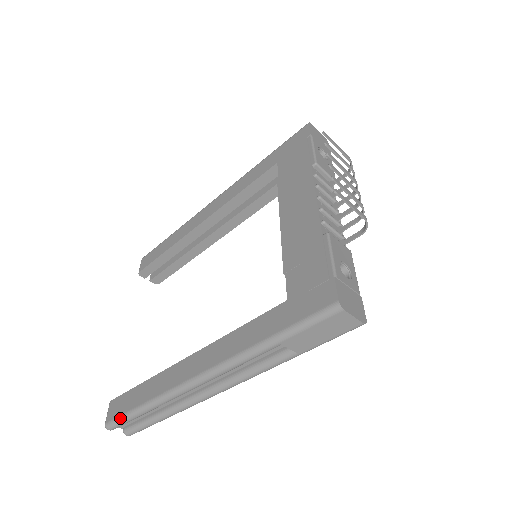
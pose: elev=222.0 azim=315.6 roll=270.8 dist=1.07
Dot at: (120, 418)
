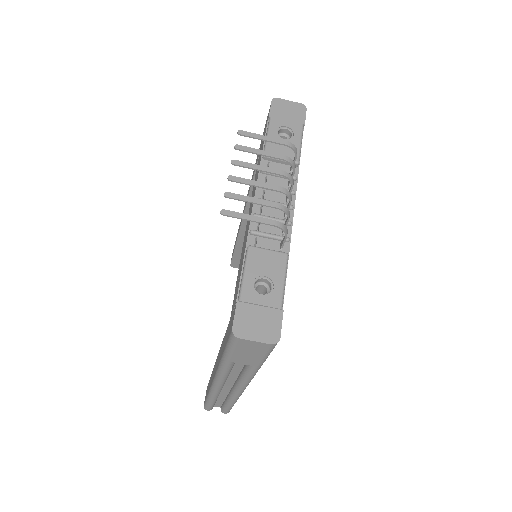
Dot at: (205, 404)
